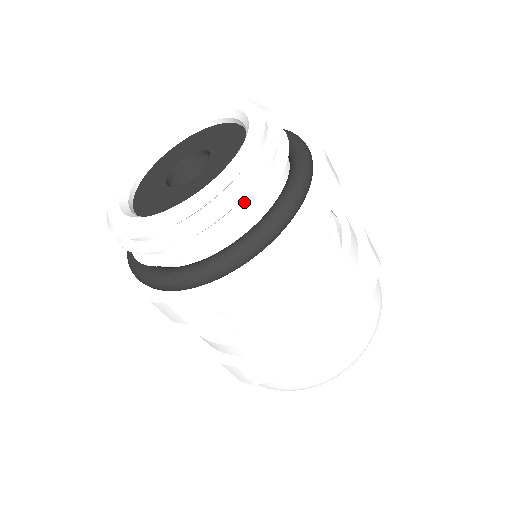
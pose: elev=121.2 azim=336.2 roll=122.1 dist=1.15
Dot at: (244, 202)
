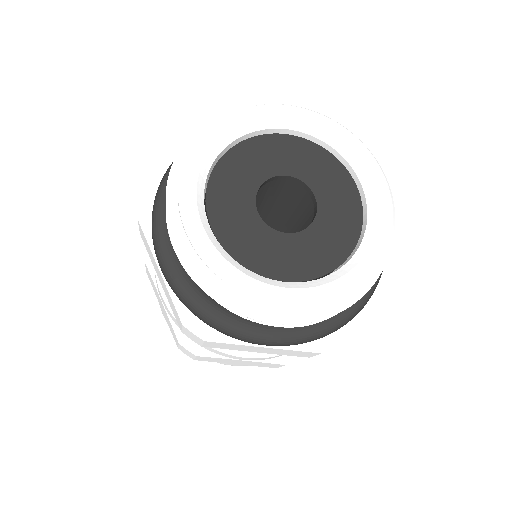
Dot at: occluded
